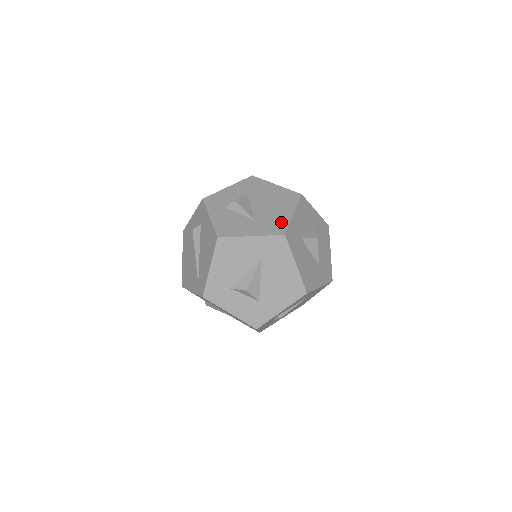
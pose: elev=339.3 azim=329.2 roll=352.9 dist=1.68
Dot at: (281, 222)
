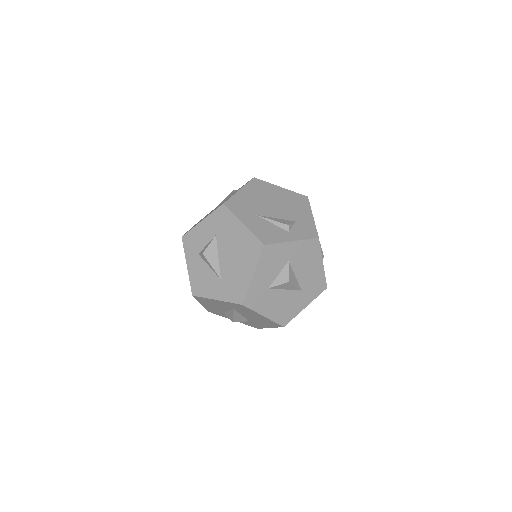
Dot at: (241, 286)
